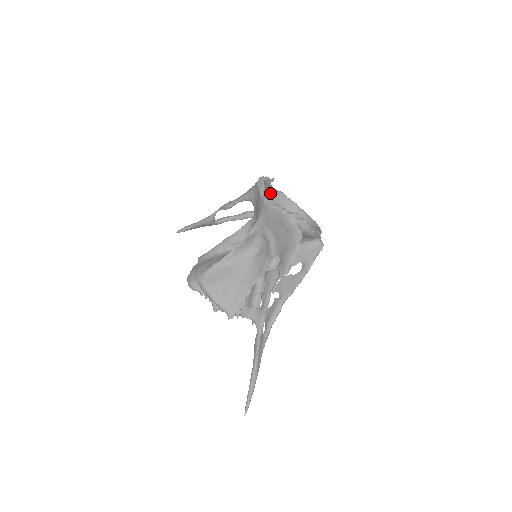
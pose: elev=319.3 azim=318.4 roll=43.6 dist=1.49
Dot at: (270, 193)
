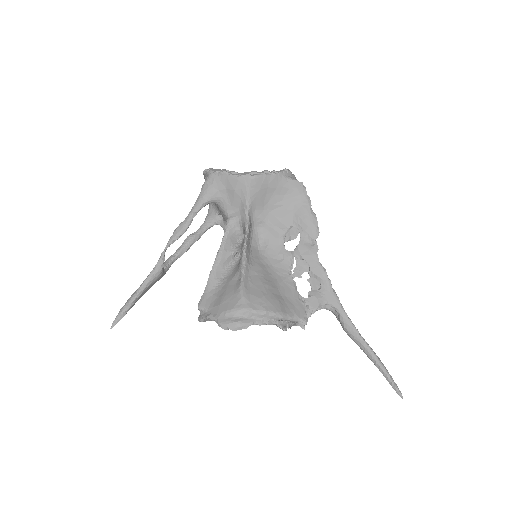
Dot at: occluded
